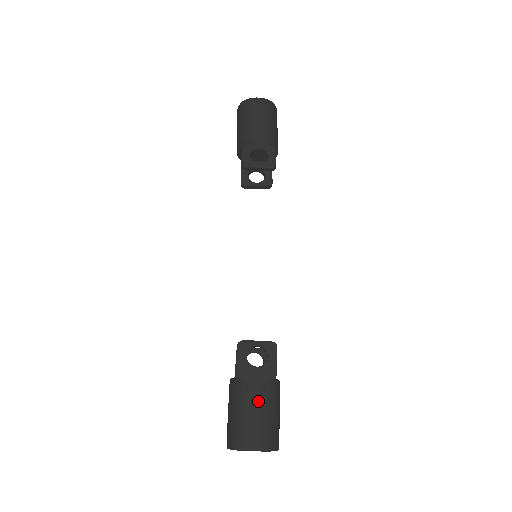
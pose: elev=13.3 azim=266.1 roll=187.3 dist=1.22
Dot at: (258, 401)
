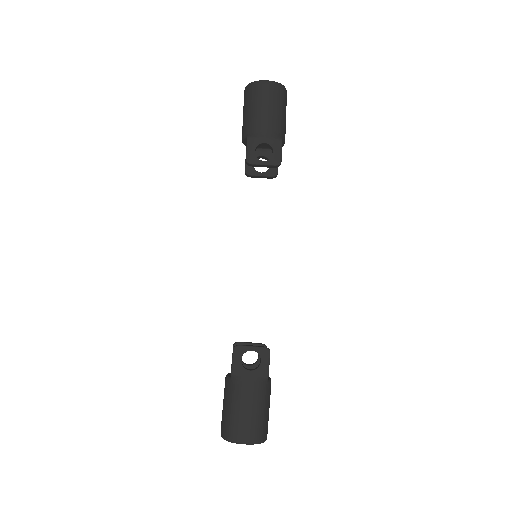
Dot at: (250, 402)
